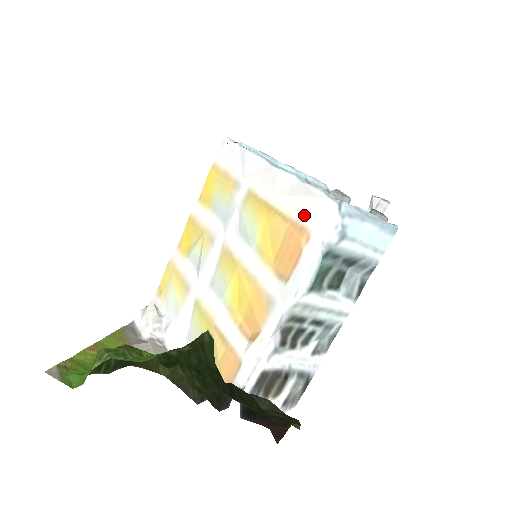
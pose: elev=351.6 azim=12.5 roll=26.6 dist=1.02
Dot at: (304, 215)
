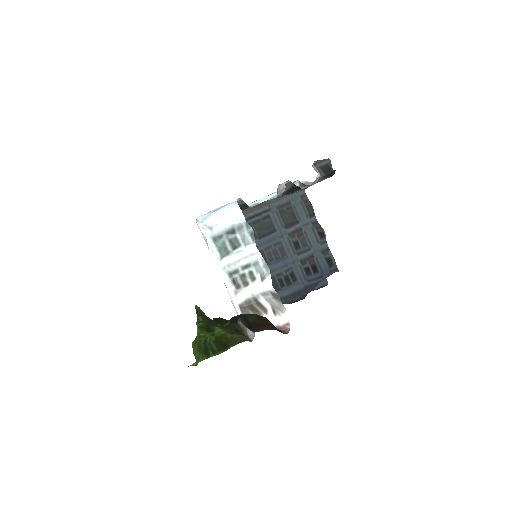
Dot at: occluded
